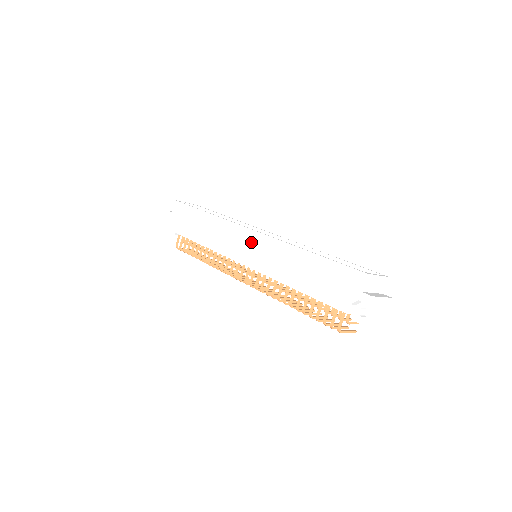
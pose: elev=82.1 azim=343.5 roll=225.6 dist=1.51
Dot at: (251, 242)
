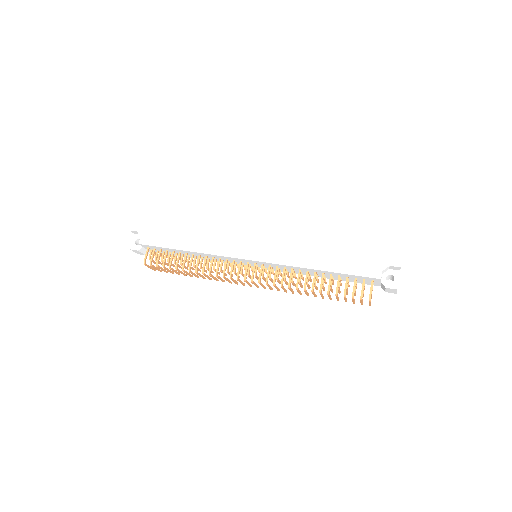
Dot at: (260, 238)
